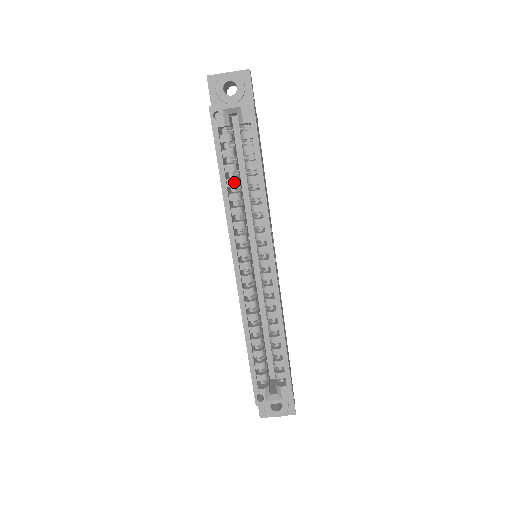
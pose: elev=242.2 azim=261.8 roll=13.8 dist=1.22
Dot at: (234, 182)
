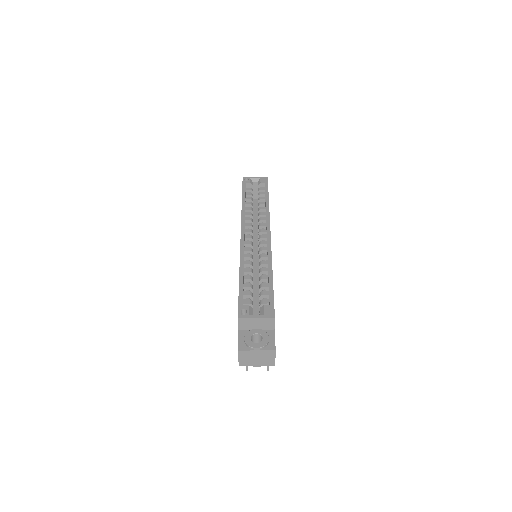
Dot at: (250, 203)
